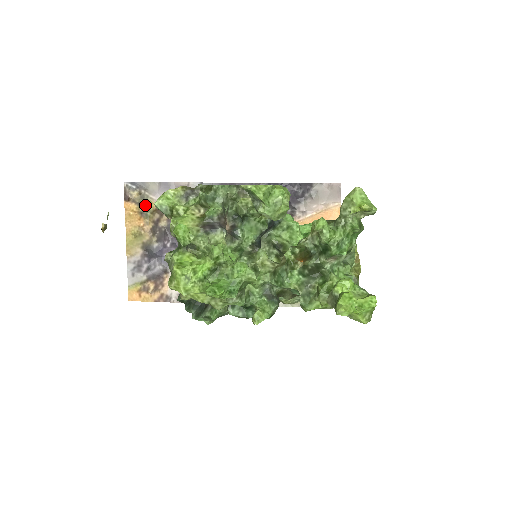
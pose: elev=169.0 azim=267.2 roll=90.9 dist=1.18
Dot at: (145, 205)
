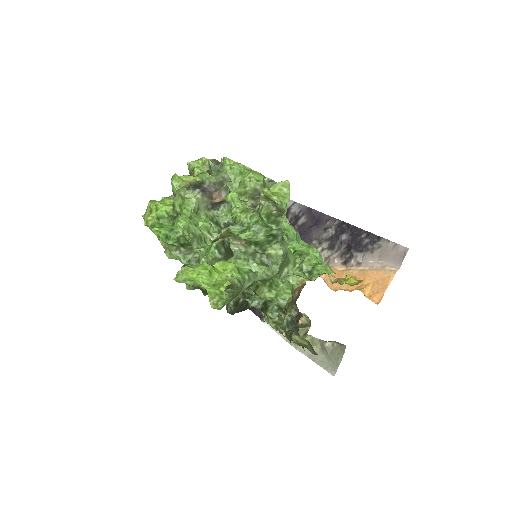
Dot at: occluded
